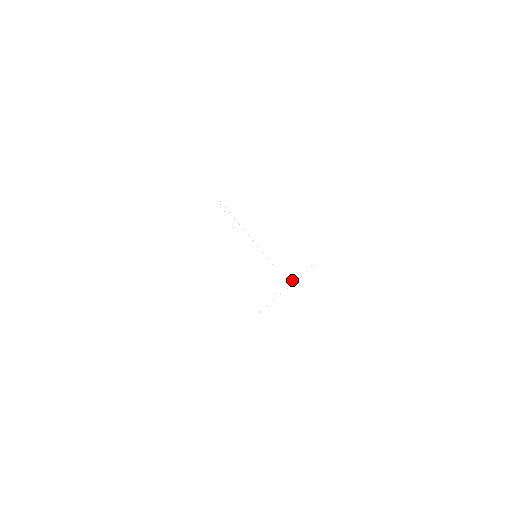
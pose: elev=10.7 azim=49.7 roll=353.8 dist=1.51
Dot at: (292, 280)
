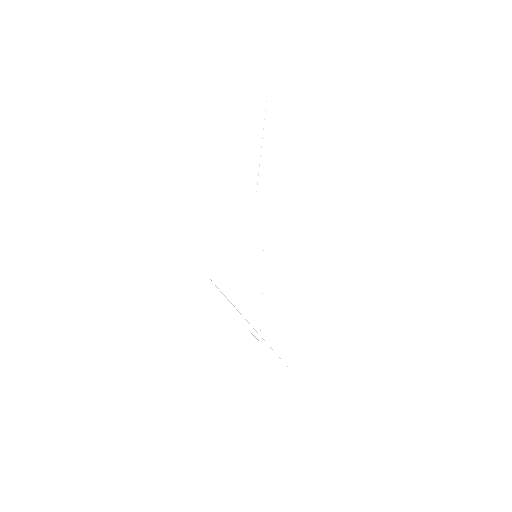
Dot at: occluded
